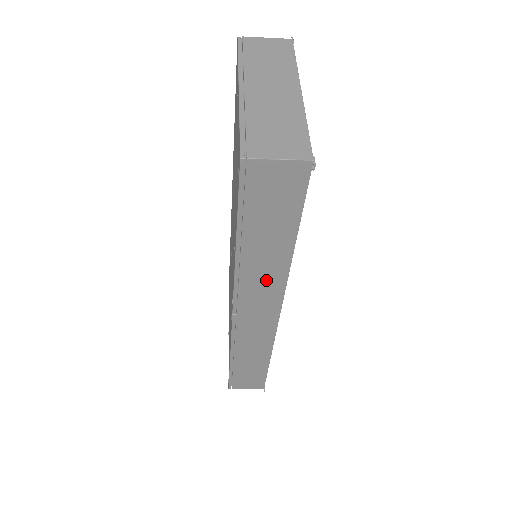
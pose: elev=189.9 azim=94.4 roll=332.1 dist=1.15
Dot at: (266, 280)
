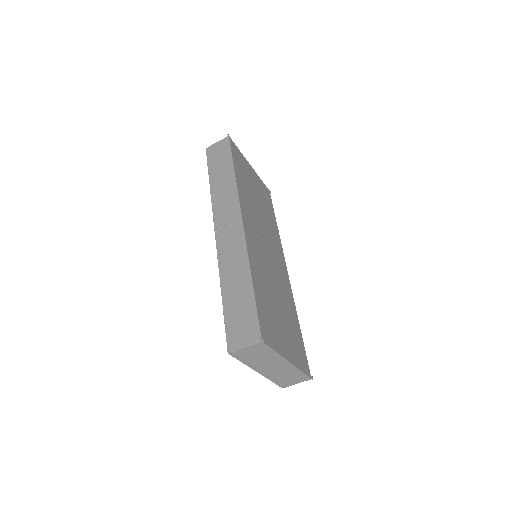
Dot at: (227, 196)
